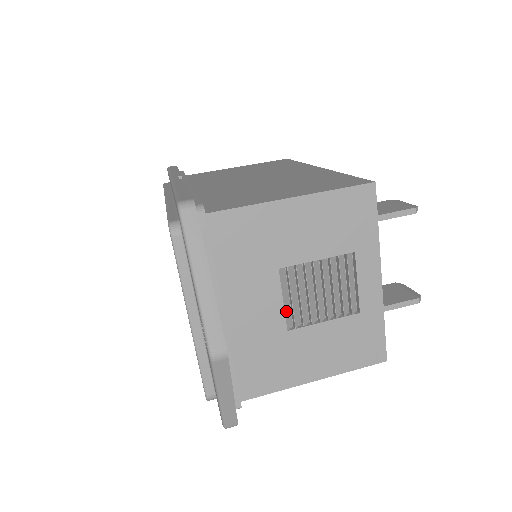
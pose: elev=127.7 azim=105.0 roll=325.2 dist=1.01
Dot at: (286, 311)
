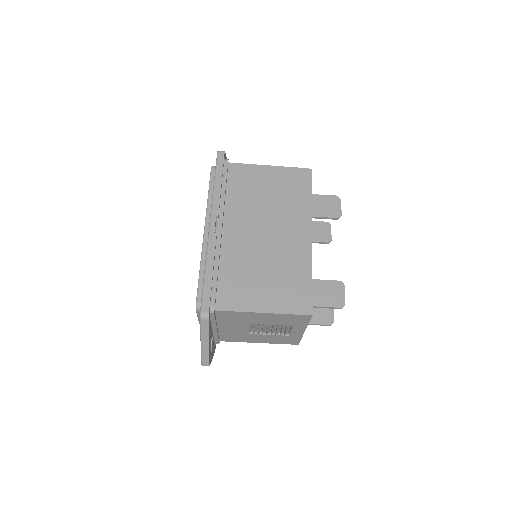
Dot at: (250, 330)
